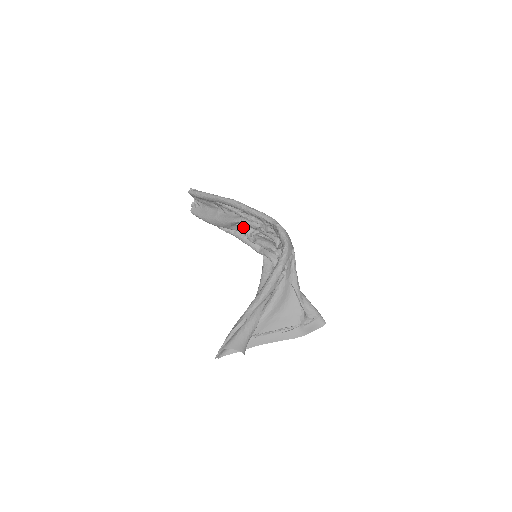
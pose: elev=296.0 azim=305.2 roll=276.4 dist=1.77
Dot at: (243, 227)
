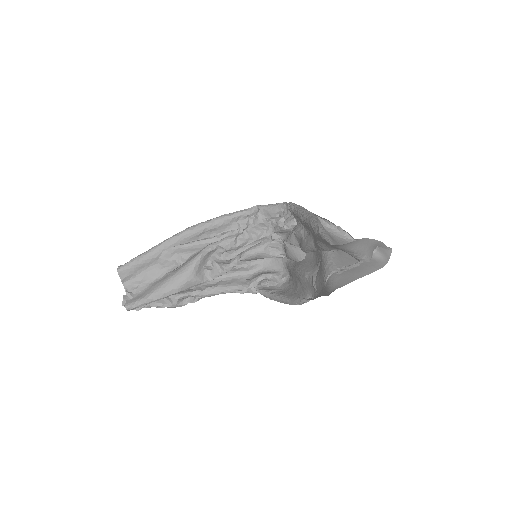
Dot at: (214, 262)
